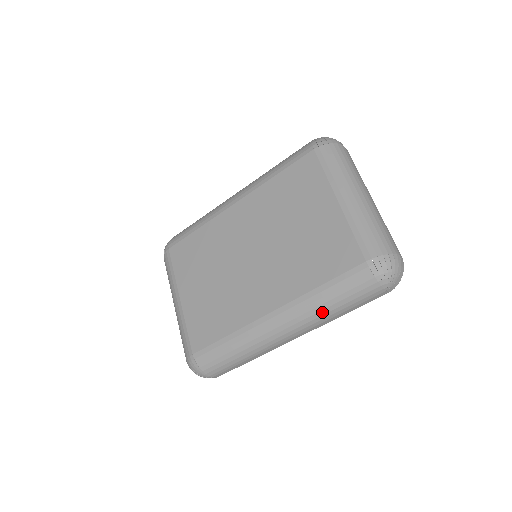
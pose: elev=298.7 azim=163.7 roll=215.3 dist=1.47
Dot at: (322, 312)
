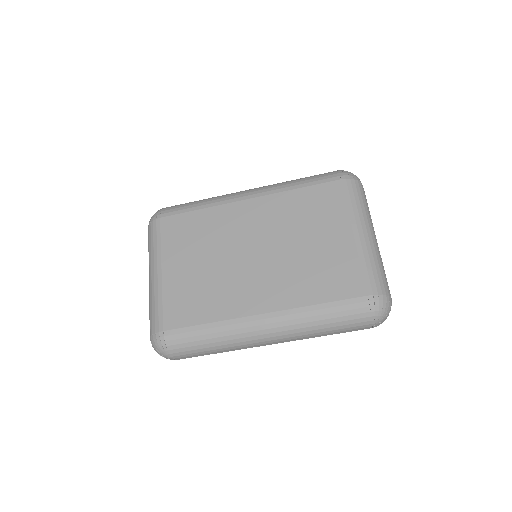
Dot at: (311, 328)
